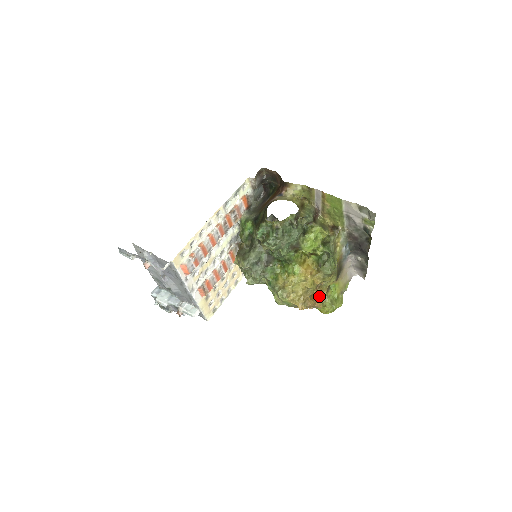
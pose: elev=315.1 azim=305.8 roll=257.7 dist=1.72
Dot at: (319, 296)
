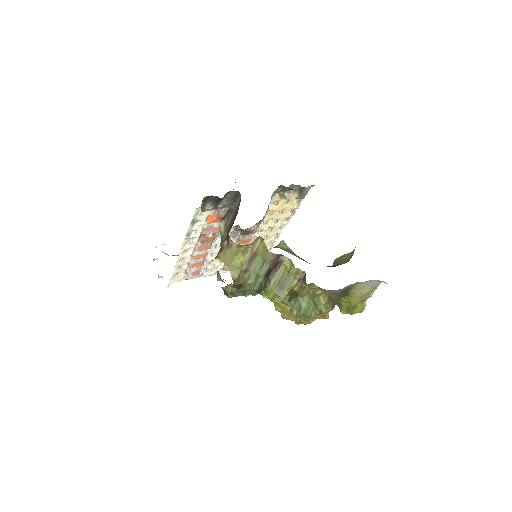
Dot at: occluded
